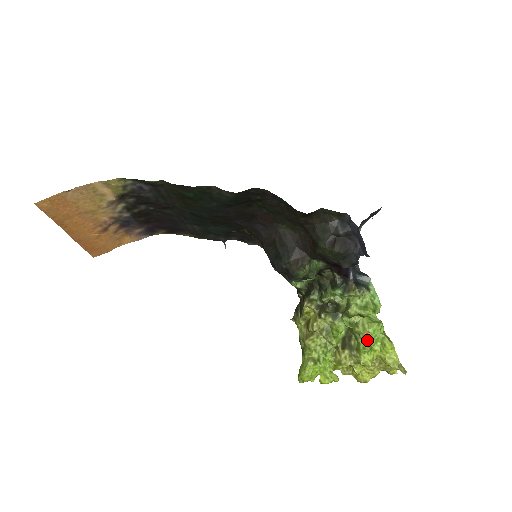
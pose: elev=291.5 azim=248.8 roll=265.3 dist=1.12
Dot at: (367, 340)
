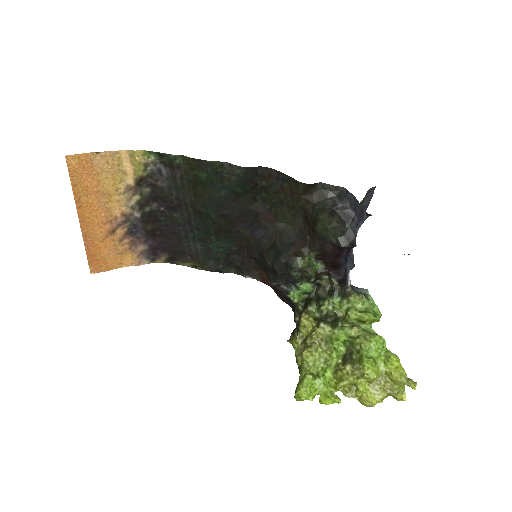
Dot at: (370, 352)
